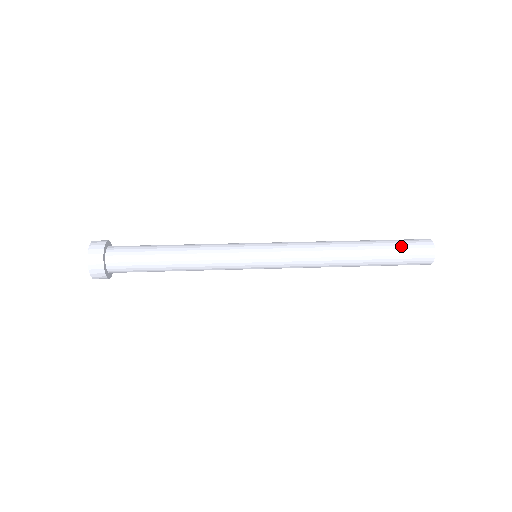
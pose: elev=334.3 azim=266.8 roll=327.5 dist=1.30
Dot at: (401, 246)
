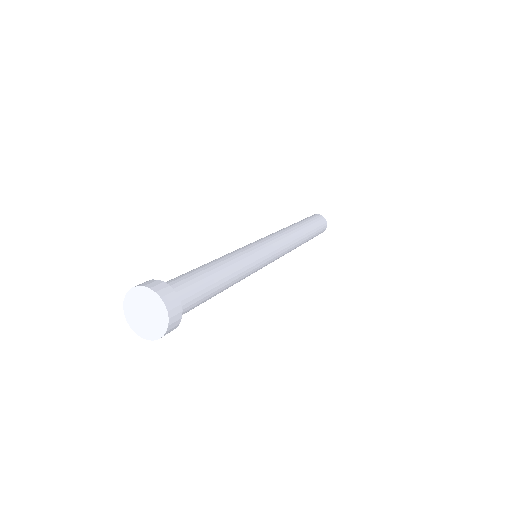
Dot at: (312, 219)
